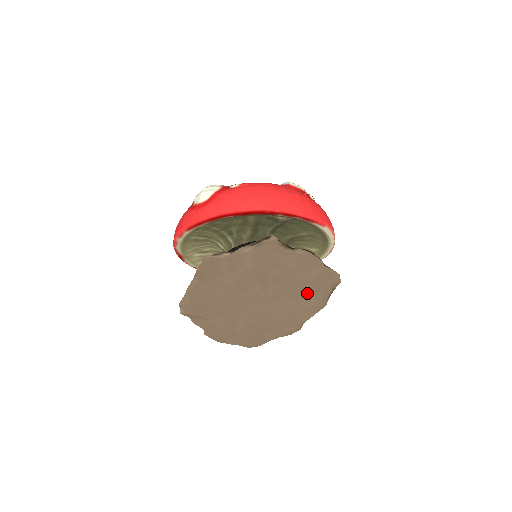
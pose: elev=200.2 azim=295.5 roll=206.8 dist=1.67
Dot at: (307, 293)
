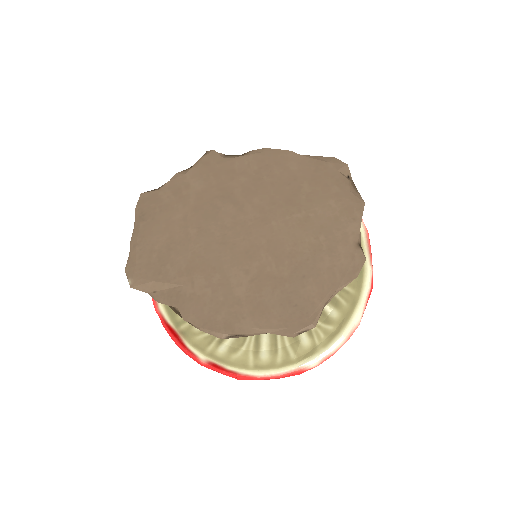
Dot at: (311, 194)
